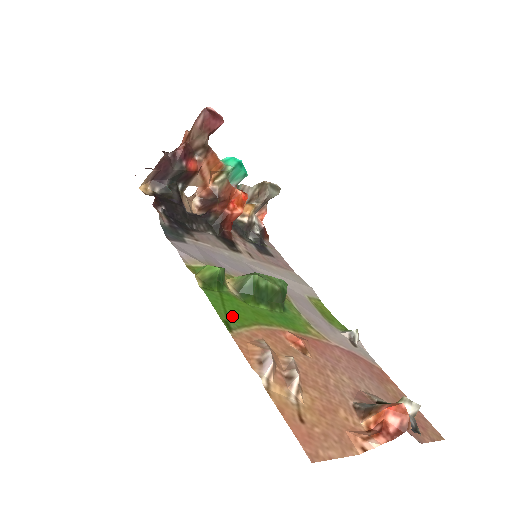
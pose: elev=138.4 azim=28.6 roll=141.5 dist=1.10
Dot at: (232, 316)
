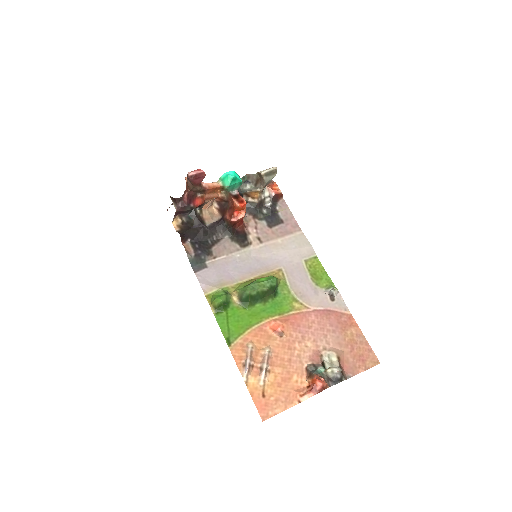
Dot at: (232, 331)
